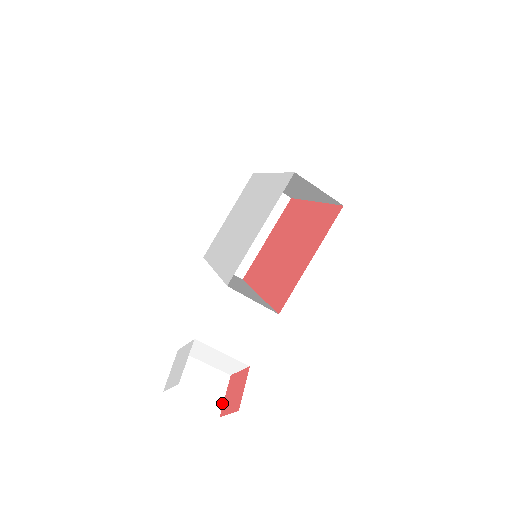
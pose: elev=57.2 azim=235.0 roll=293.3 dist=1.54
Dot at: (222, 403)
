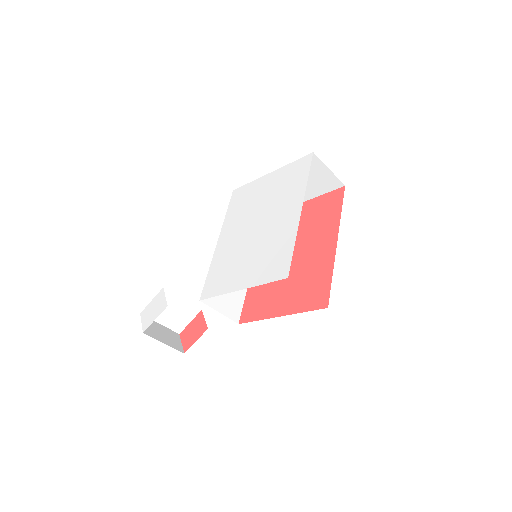
Dot at: (185, 326)
